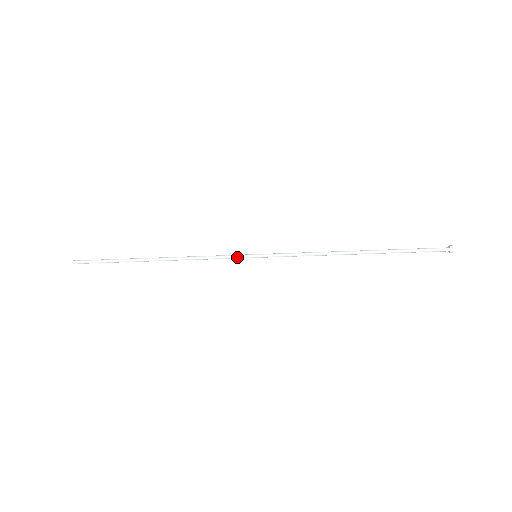
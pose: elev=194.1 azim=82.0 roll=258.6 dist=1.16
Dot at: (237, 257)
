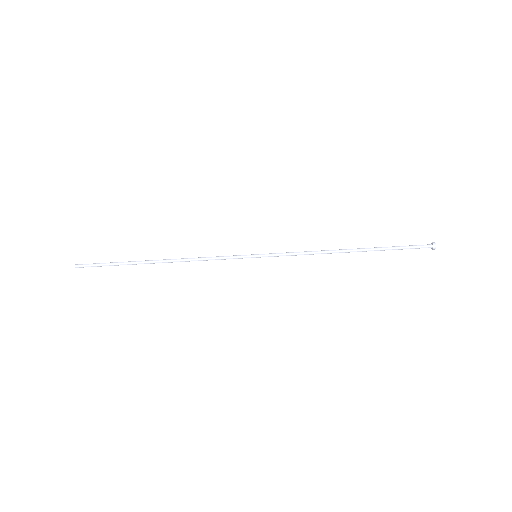
Dot at: (238, 256)
